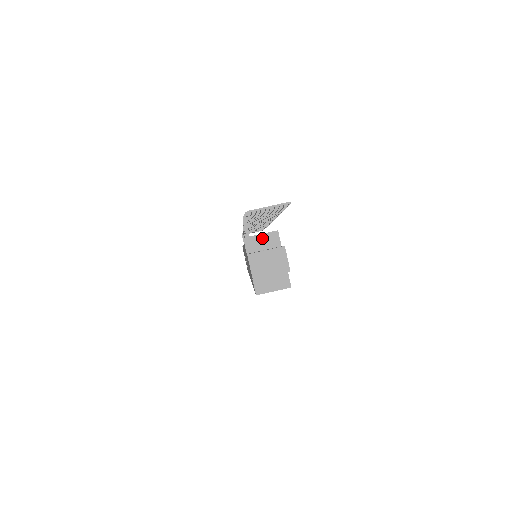
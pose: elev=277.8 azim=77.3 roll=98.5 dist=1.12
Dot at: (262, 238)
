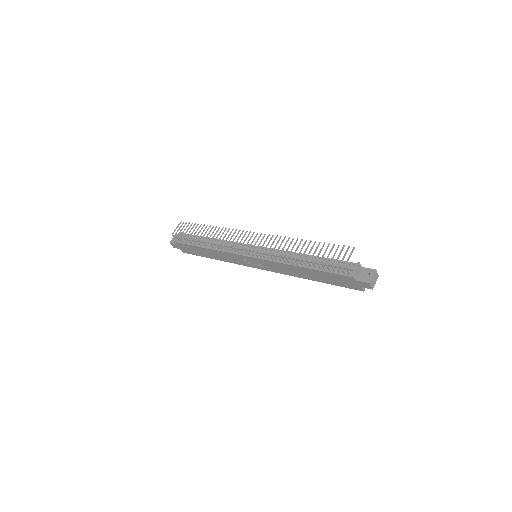
Dot at: (357, 270)
